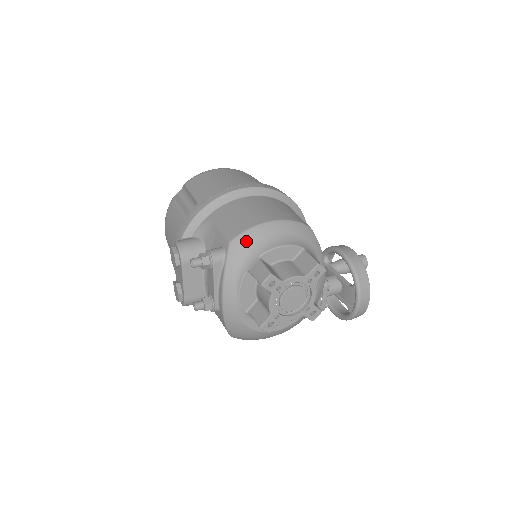
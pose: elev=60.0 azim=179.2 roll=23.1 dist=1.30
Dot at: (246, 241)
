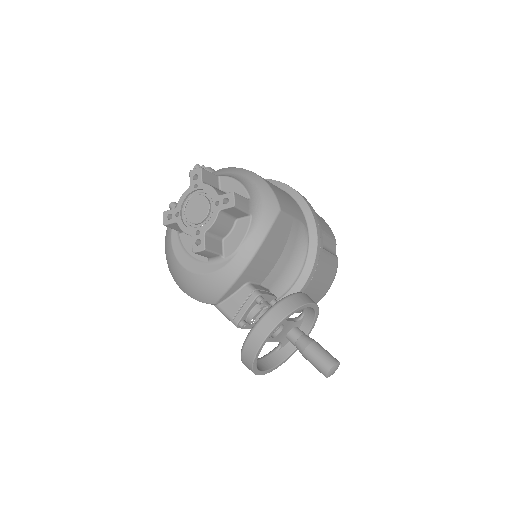
Dot at: (230, 170)
